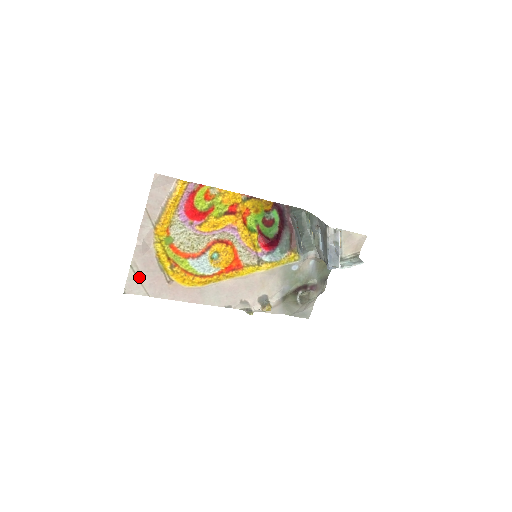
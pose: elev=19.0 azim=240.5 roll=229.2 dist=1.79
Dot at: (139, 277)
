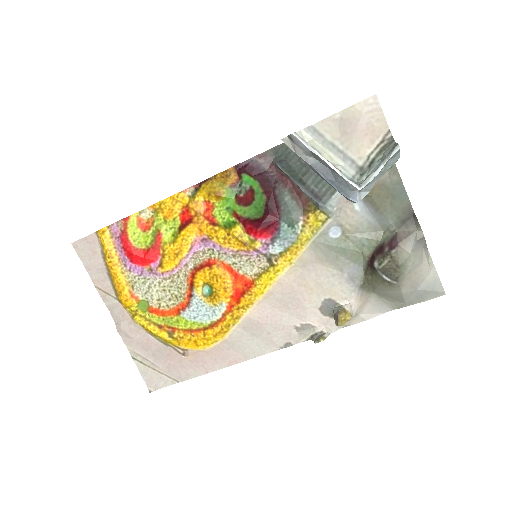
Dot at: (151, 365)
